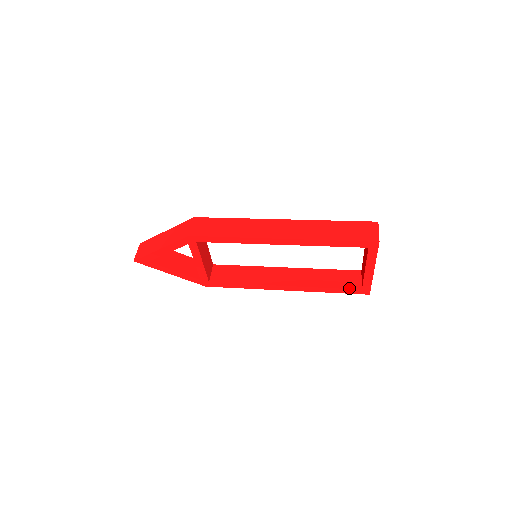
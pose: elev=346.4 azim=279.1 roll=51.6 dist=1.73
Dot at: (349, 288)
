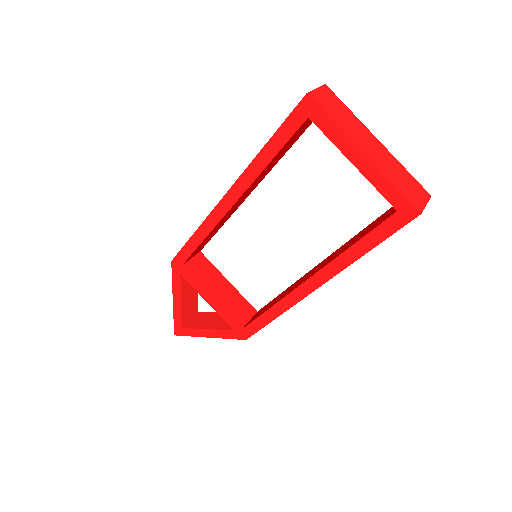
Dot at: (379, 223)
